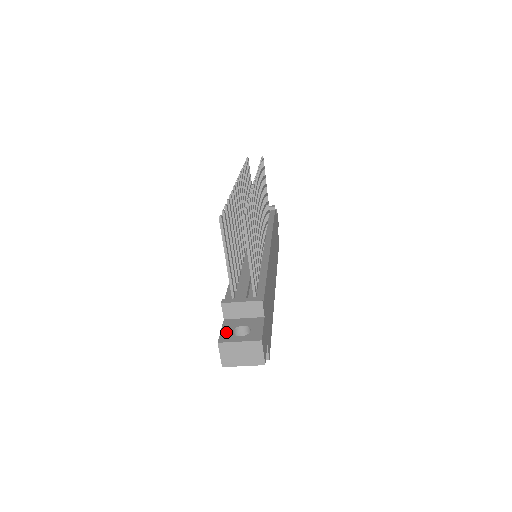
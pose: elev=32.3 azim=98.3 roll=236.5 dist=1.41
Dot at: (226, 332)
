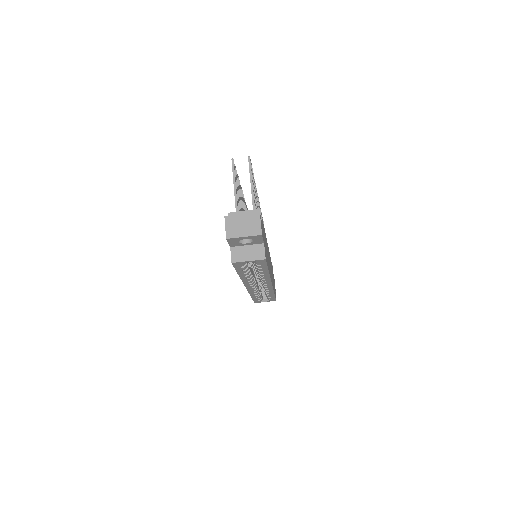
Dot at: occluded
